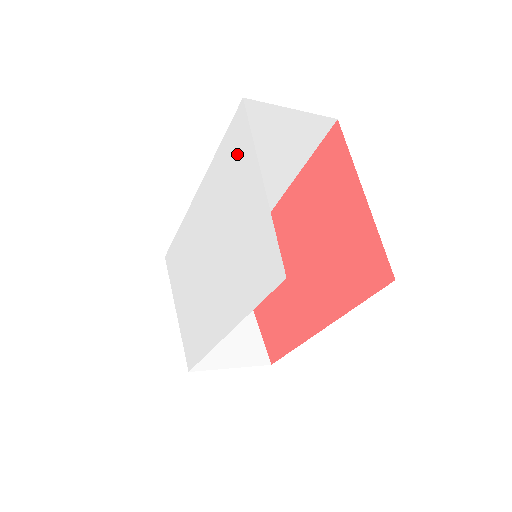
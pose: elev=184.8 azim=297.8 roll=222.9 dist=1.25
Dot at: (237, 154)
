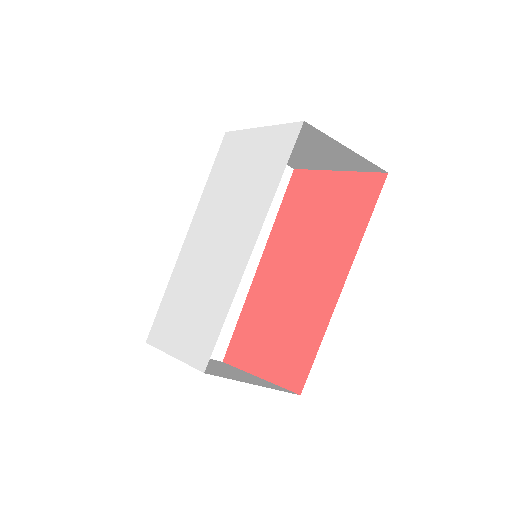
Dot at: (229, 154)
